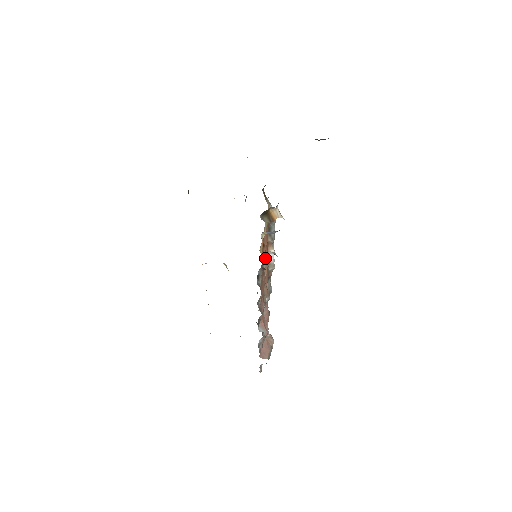
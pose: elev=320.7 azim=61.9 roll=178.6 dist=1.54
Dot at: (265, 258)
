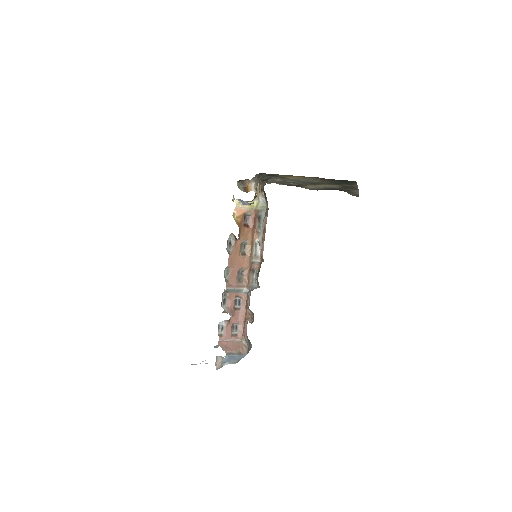
Dot at: (246, 238)
